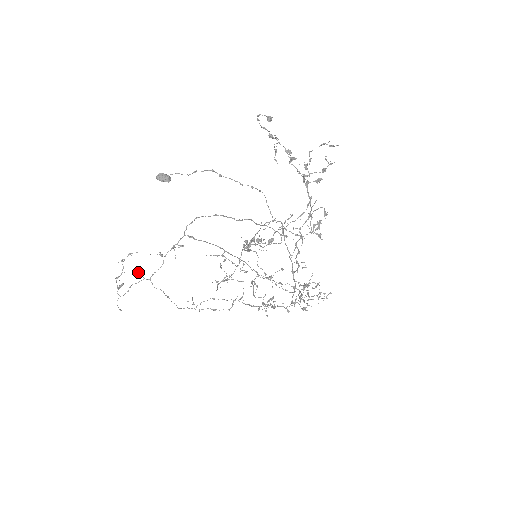
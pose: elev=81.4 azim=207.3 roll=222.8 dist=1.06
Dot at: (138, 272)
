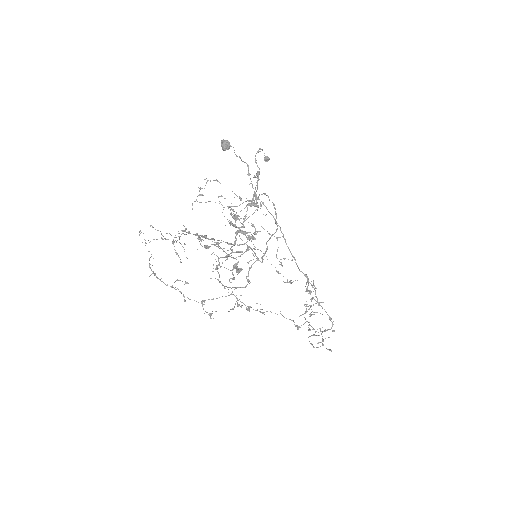
Dot at: (219, 196)
